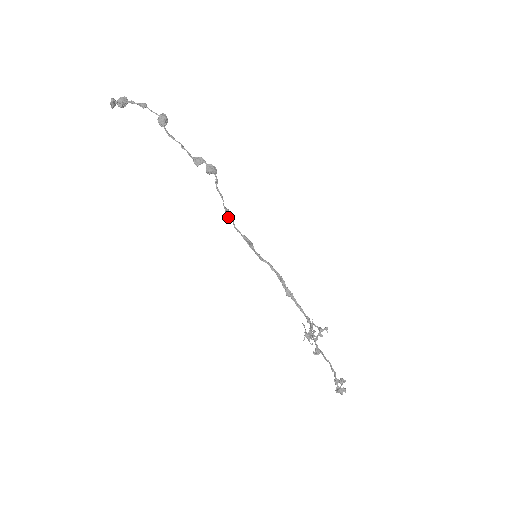
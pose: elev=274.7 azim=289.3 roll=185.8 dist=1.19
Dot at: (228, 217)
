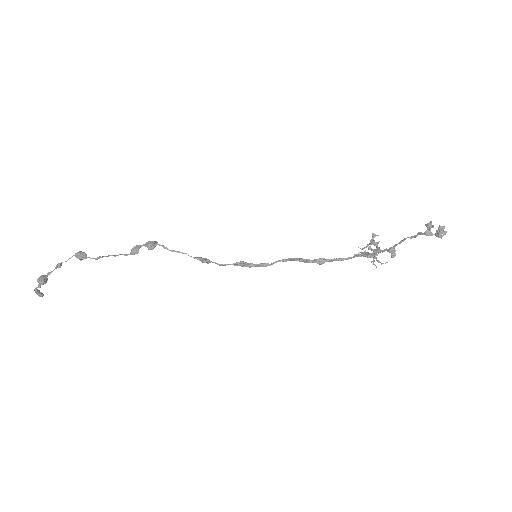
Dot at: (204, 261)
